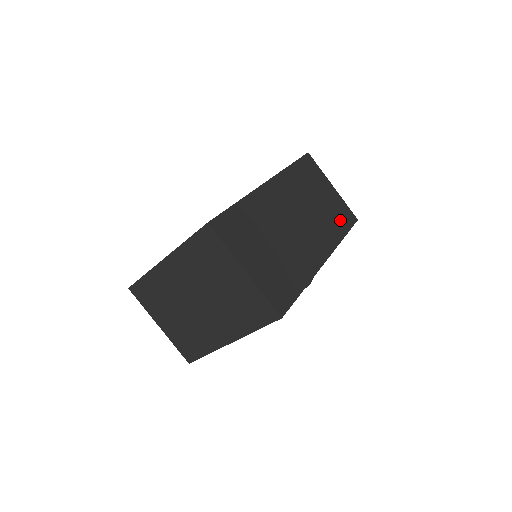
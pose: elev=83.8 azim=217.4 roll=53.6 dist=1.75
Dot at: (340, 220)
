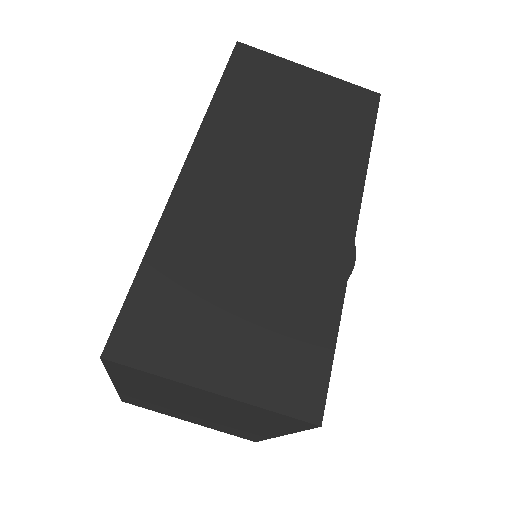
Dot at: (349, 124)
